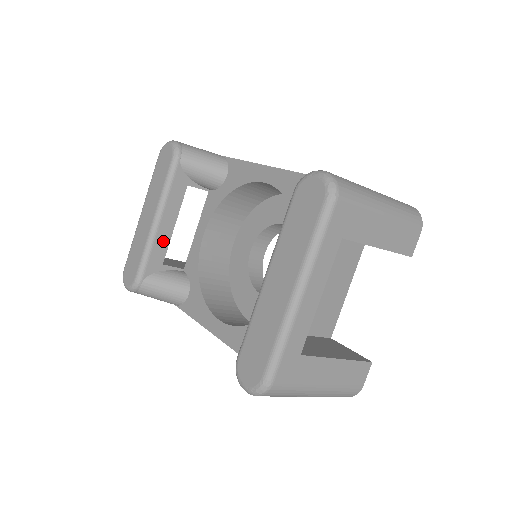
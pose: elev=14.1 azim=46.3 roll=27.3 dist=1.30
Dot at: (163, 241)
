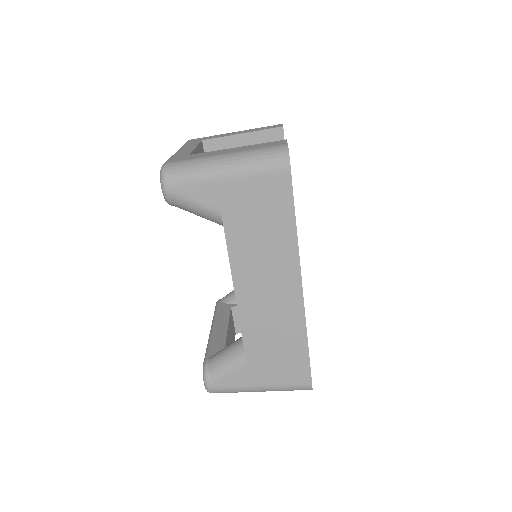
Dot at: (220, 335)
